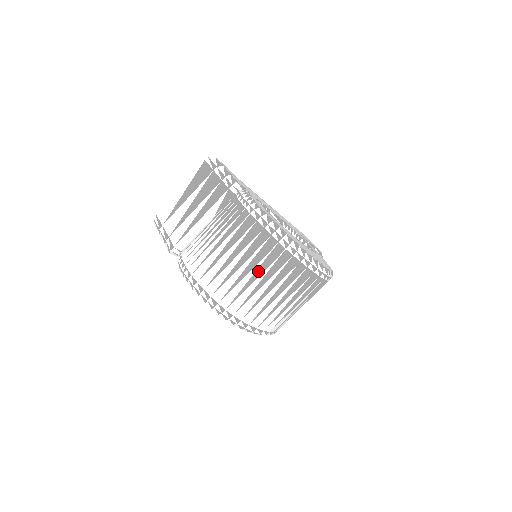
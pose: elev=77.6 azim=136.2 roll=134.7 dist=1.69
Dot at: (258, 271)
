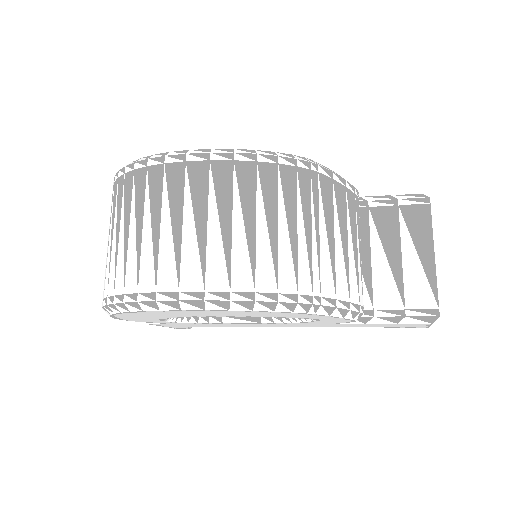
Dot at: (118, 222)
